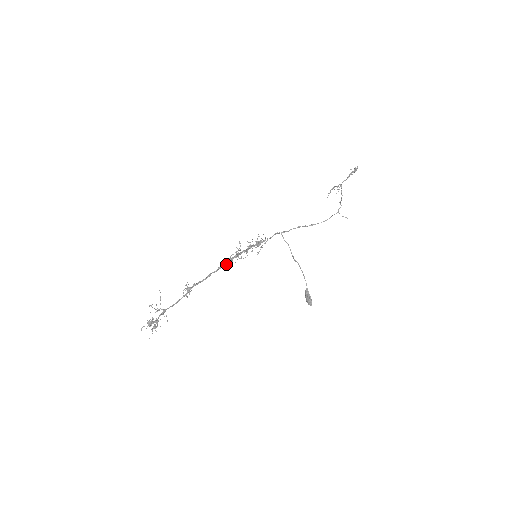
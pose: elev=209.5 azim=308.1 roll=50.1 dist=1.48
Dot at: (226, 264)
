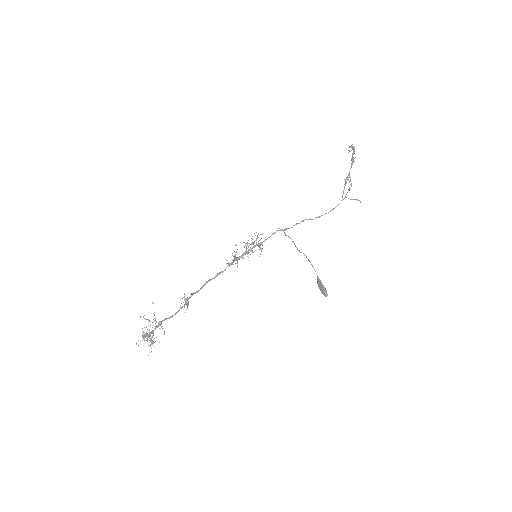
Dot at: (224, 270)
